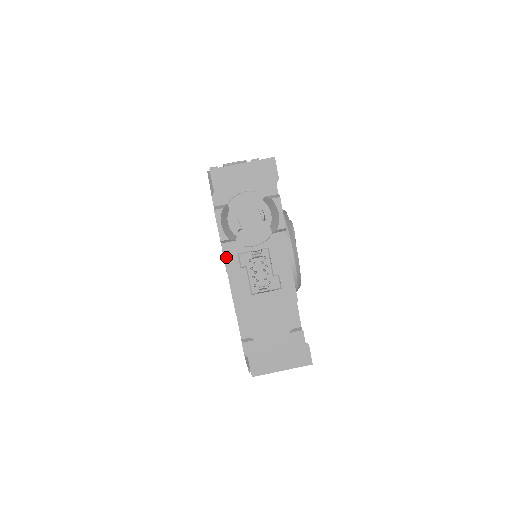
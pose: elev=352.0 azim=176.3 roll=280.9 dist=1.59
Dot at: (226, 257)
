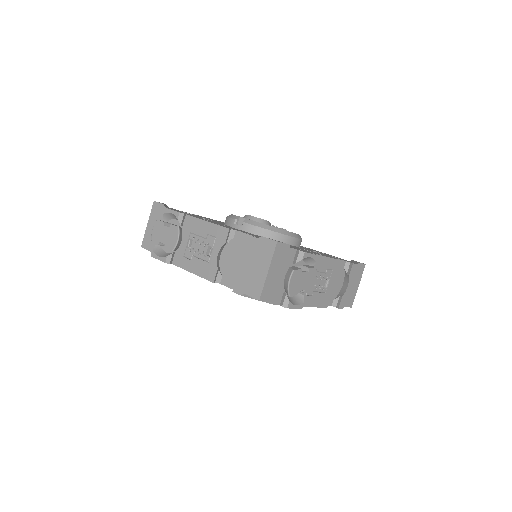
Dot at: (303, 305)
